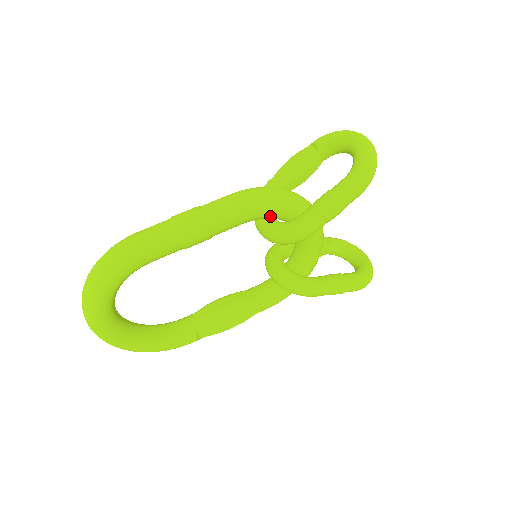
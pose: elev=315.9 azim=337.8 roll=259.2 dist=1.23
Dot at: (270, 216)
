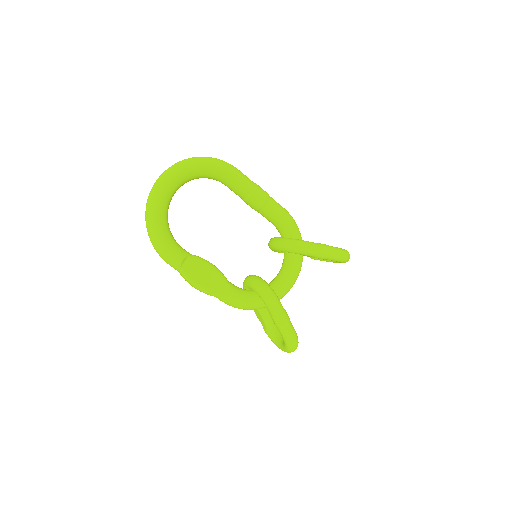
Dot at: (290, 232)
